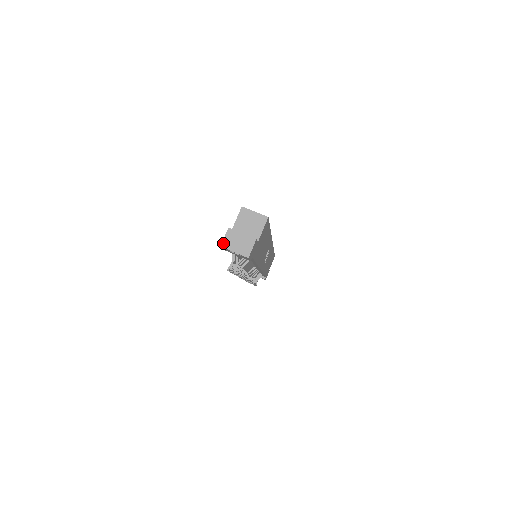
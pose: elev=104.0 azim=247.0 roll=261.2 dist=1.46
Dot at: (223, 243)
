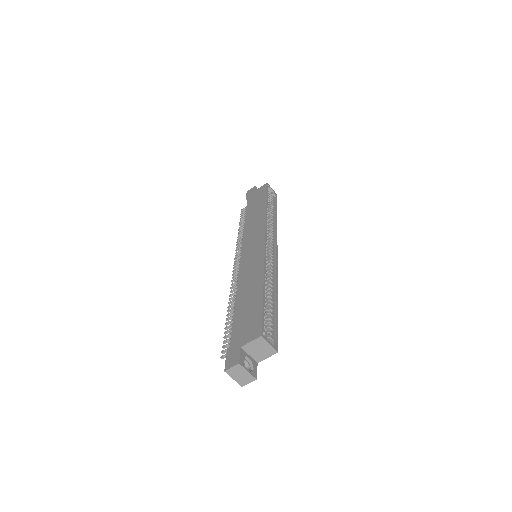
Dot at: (228, 370)
